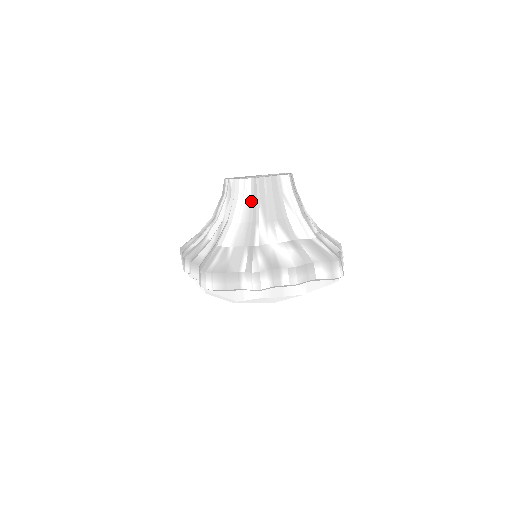
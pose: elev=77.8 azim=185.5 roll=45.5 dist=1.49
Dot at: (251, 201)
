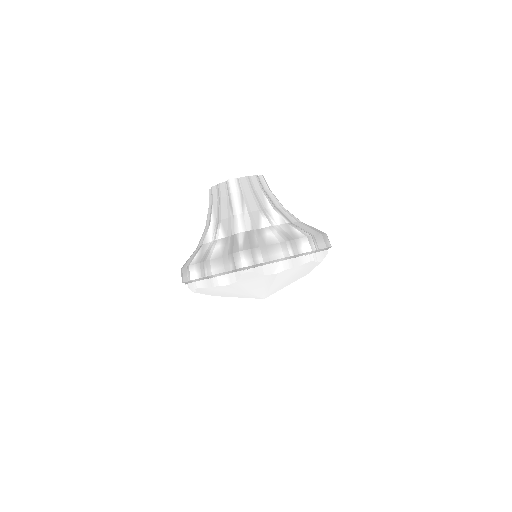
Dot at: occluded
